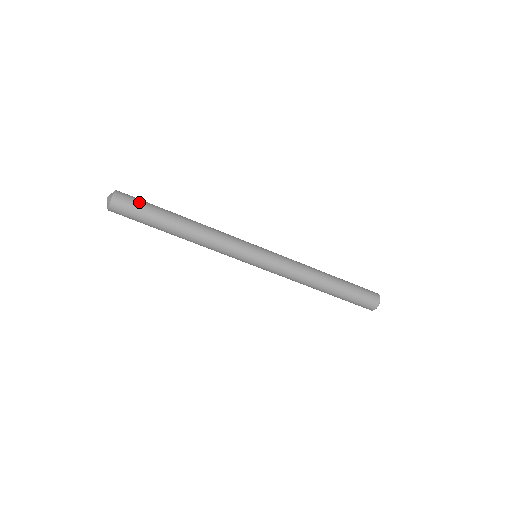
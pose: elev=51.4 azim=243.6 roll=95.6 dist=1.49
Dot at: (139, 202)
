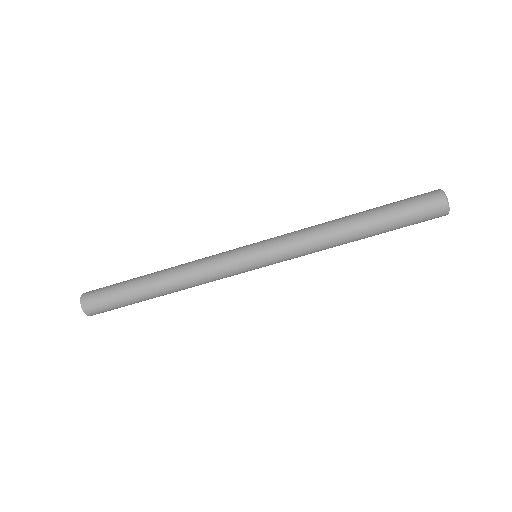
Dot at: (106, 289)
